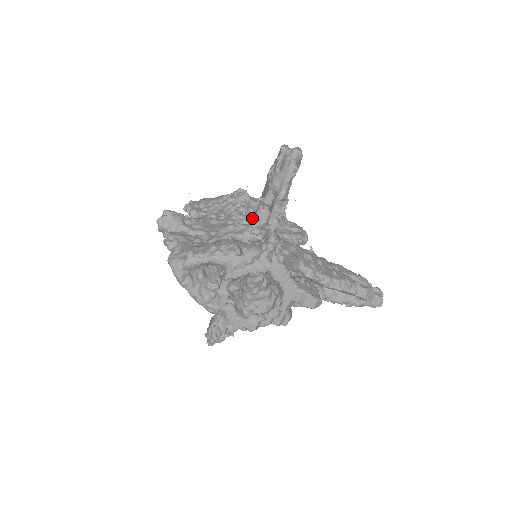
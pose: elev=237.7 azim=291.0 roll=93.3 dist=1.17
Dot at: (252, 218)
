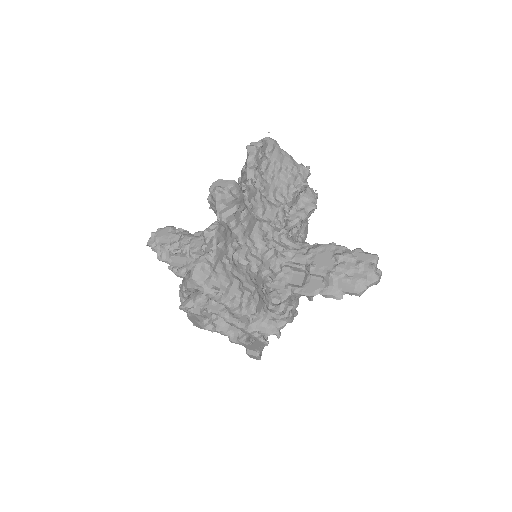
Dot at: (288, 252)
